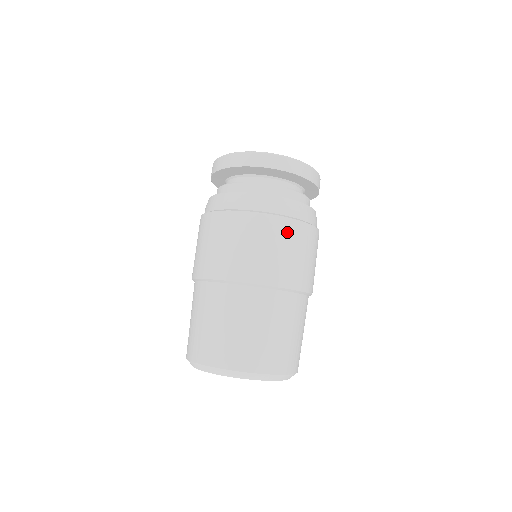
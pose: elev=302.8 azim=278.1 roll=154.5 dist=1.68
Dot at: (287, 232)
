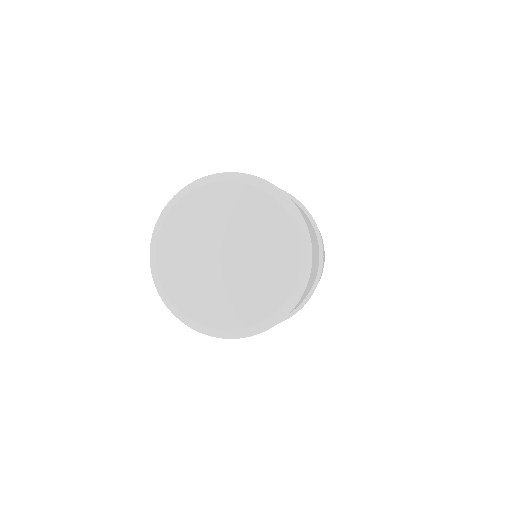
Dot at: occluded
